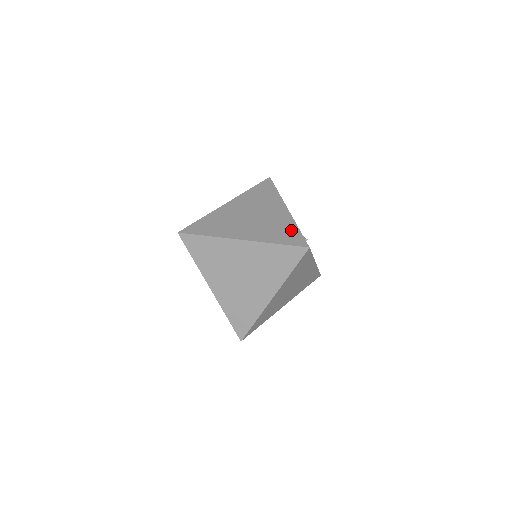
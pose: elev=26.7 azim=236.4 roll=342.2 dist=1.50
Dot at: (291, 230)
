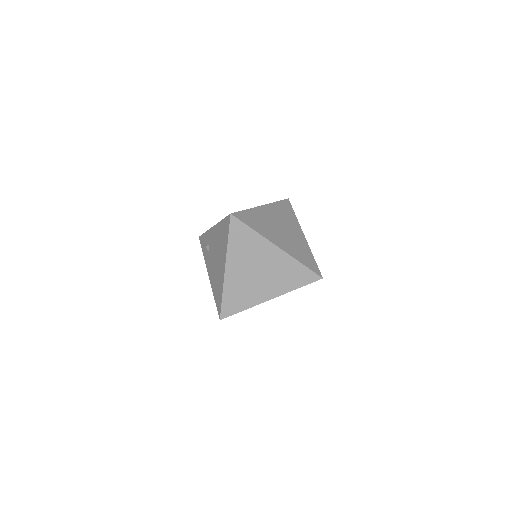
Dot at: (310, 257)
